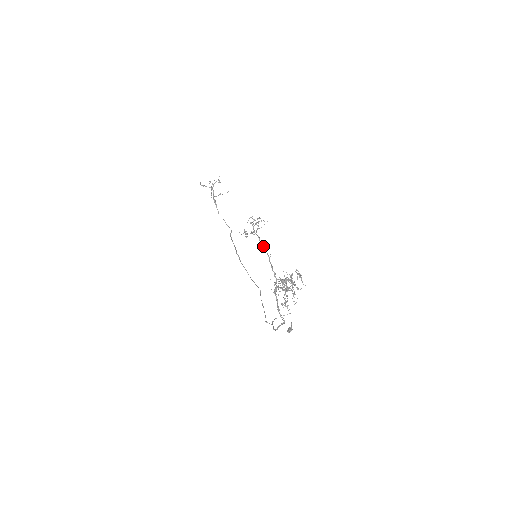
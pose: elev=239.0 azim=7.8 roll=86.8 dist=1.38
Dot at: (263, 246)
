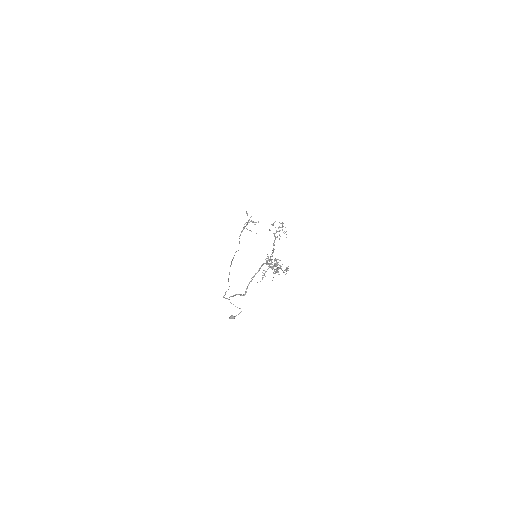
Dot at: (274, 244)
